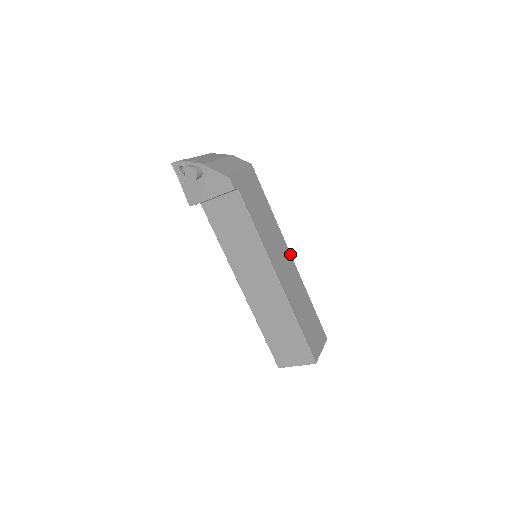
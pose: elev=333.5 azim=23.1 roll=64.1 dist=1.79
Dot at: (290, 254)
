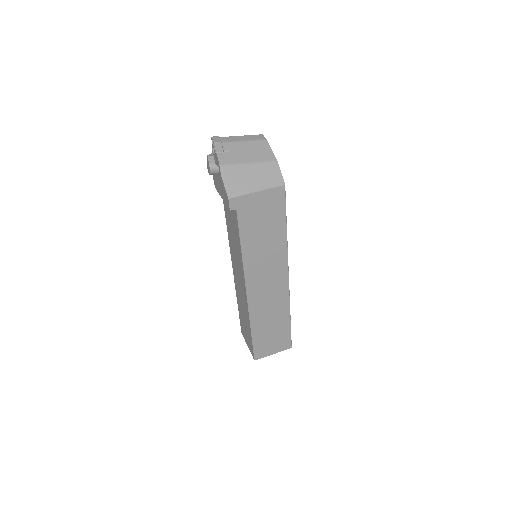
Dot at: (288, 276)
